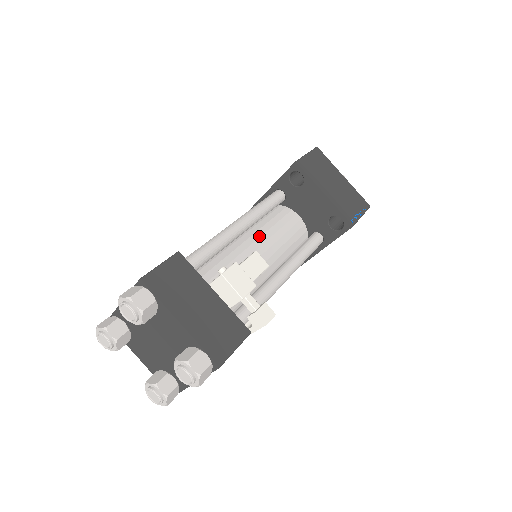
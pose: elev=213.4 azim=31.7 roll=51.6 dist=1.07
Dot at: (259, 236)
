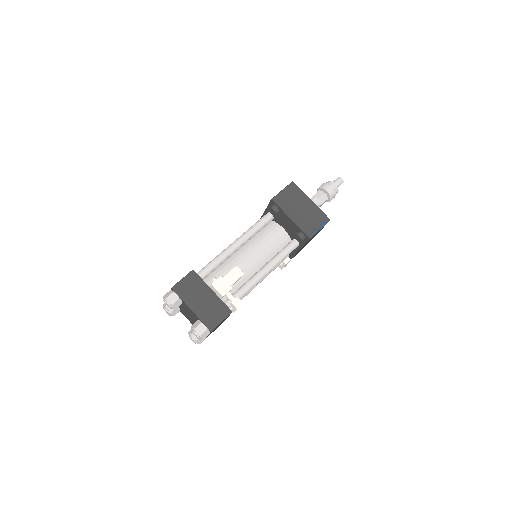
Dot at: (250, 248)
